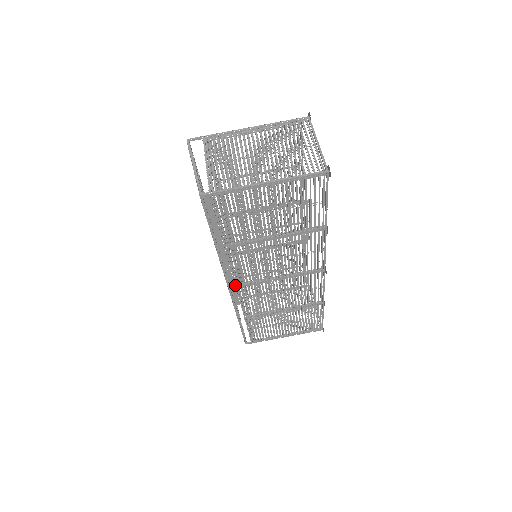
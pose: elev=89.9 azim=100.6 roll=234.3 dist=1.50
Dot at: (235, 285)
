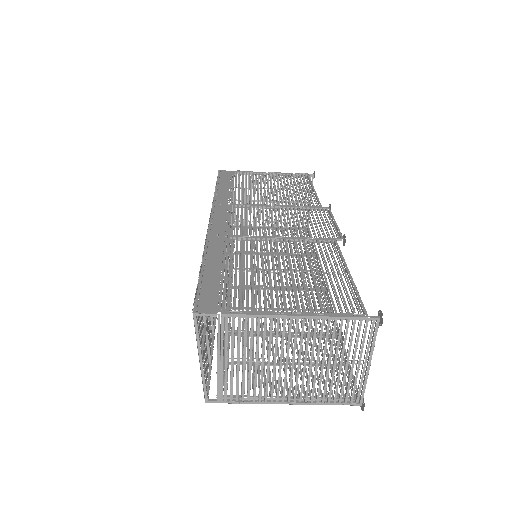
Dot at: occluded
